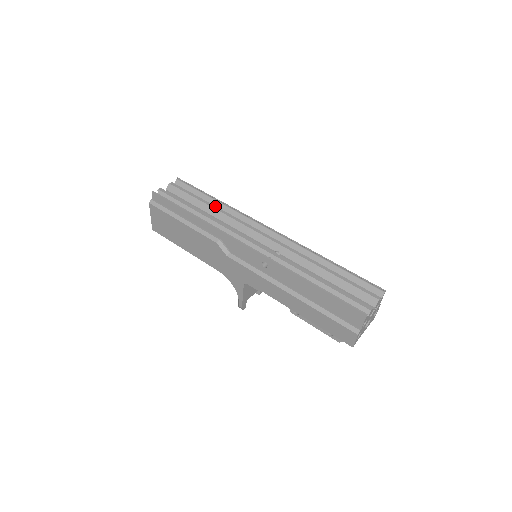
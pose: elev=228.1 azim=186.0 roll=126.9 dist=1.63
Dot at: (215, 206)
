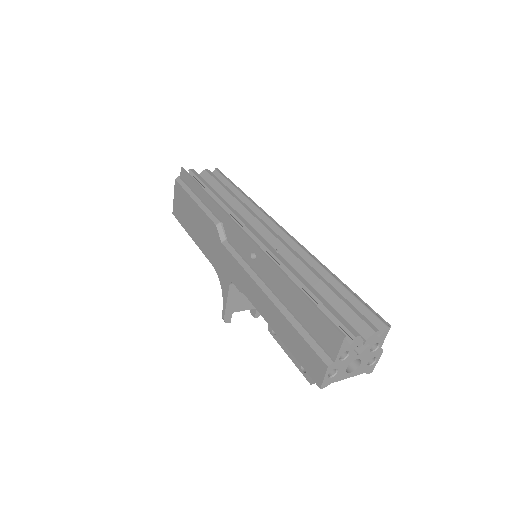
Dot at: (236, 196)
